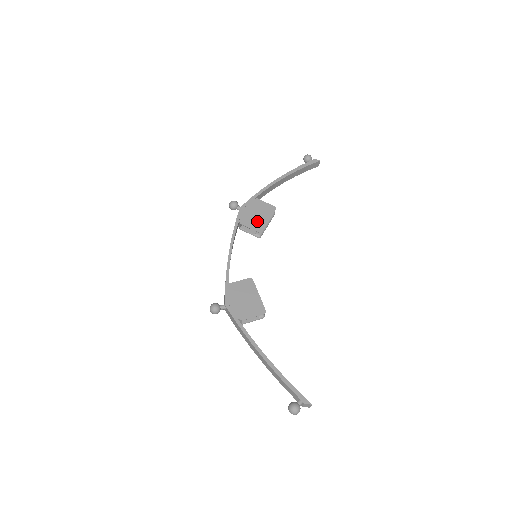
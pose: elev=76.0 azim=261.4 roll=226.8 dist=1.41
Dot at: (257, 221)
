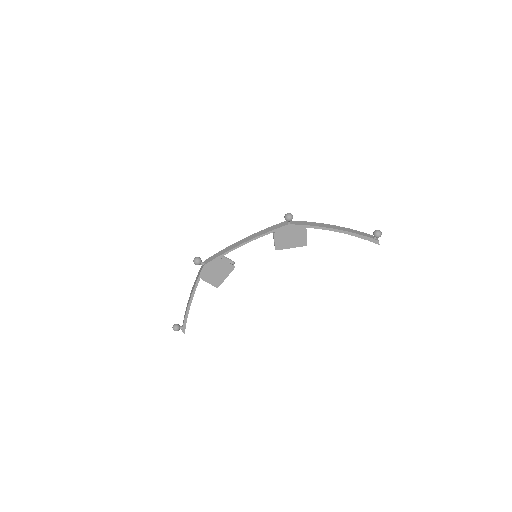
Dot at: (285, 242)
